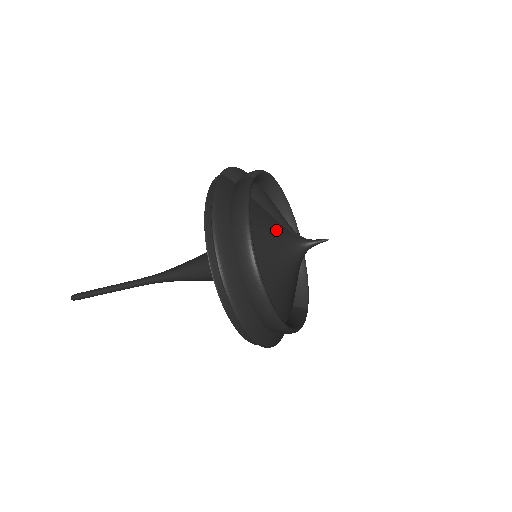
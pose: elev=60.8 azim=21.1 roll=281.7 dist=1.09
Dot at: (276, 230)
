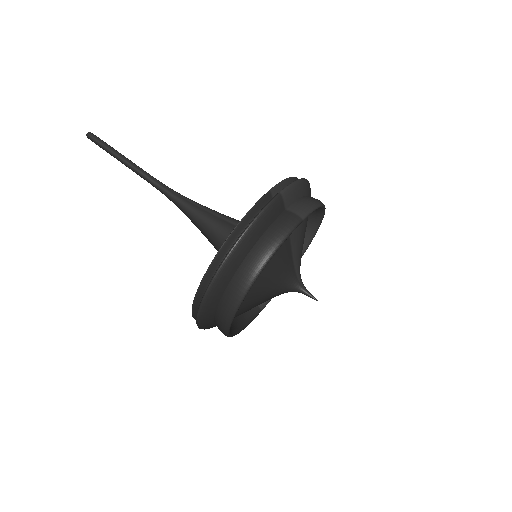
Dot at: (284, 267)
